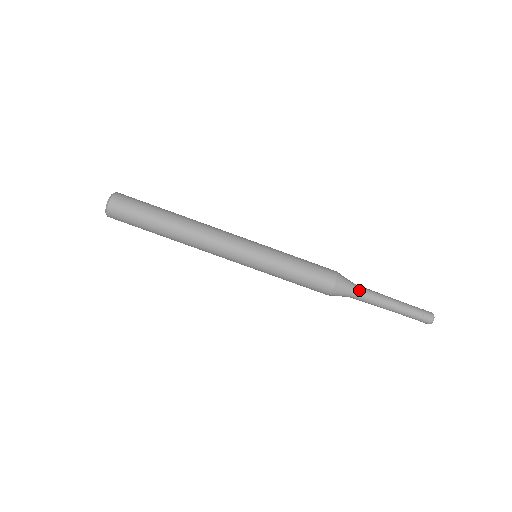
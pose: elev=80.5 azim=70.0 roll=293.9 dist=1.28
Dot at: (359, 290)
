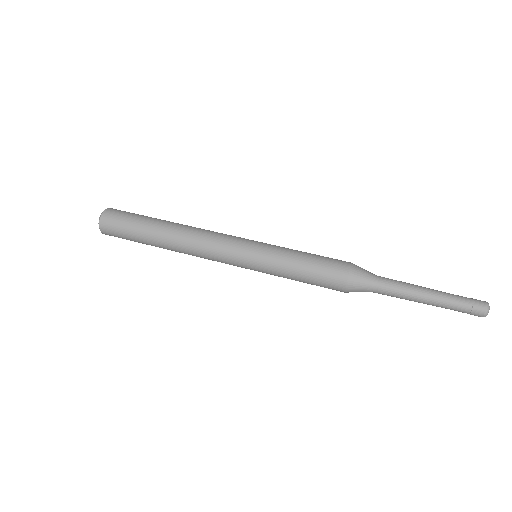
Dot at: (381, 282)
